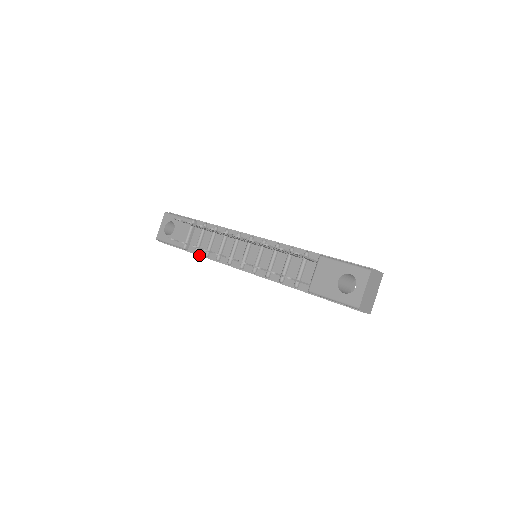
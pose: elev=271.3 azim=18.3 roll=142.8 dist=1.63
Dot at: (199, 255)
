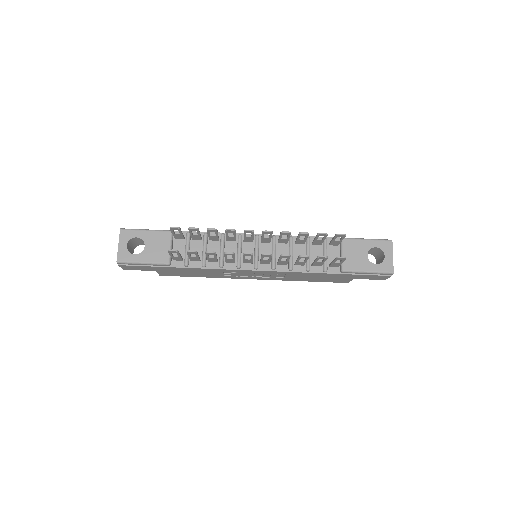
Dot at: (191, 267)
